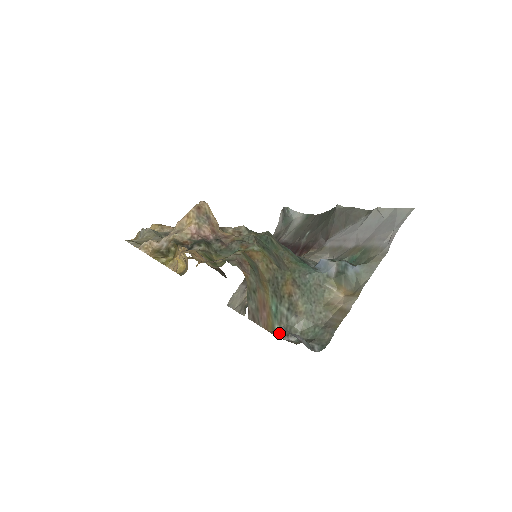
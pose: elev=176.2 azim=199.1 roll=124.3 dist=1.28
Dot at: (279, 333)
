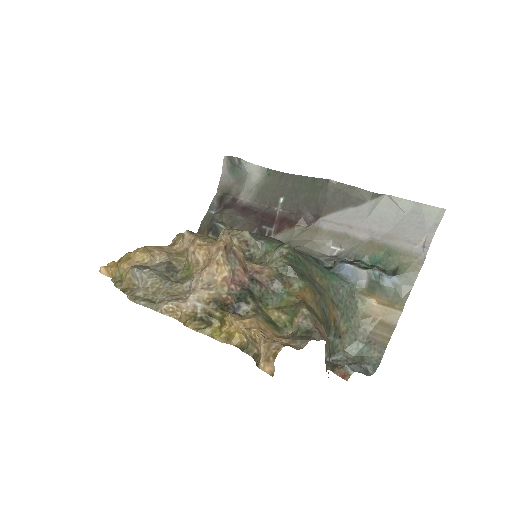
Dot at: (349, 377)
